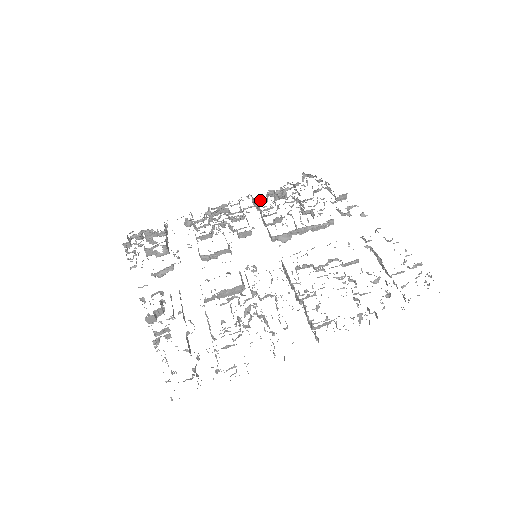
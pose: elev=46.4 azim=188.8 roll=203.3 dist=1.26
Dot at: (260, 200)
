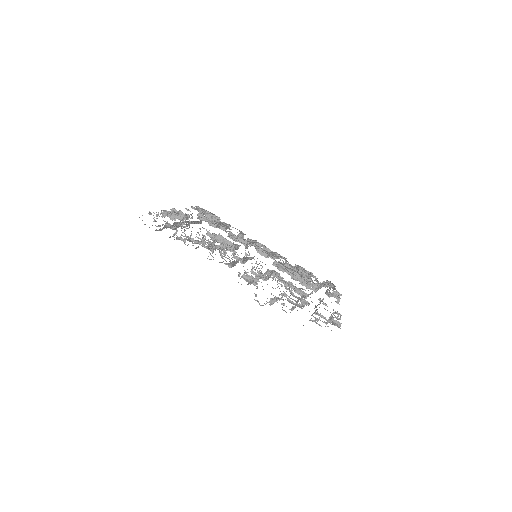
Dot at: occluded
